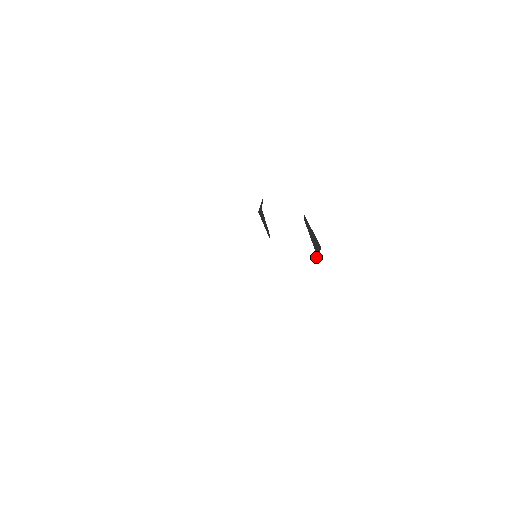
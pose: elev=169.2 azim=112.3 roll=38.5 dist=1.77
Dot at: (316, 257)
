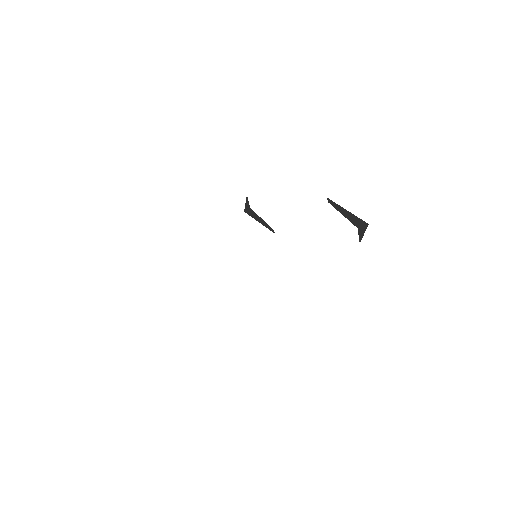
Dot at: (363, 235)
